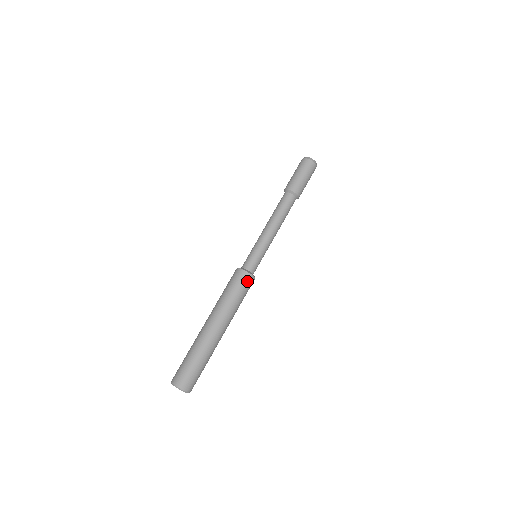
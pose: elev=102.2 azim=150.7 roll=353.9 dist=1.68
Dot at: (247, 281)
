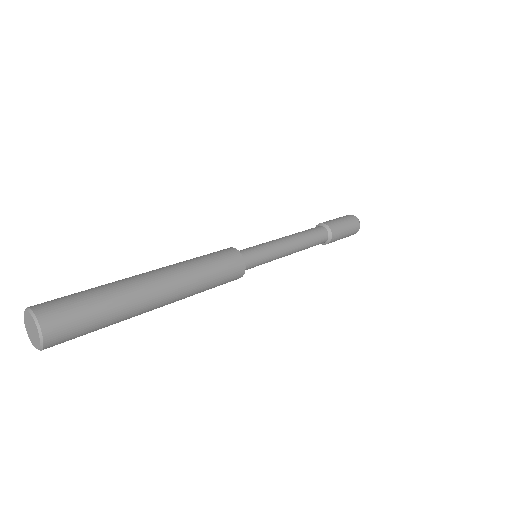
Dot at: (236, 269)
